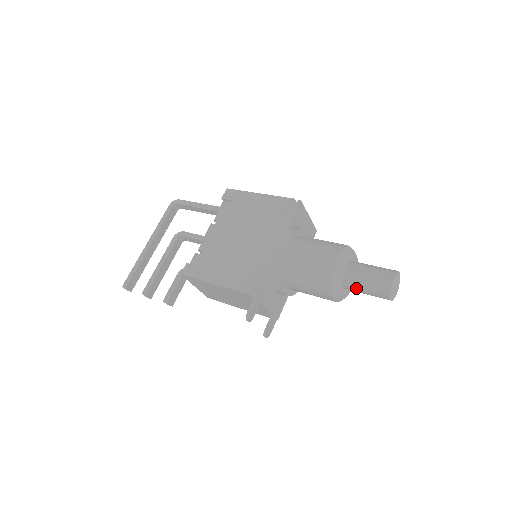
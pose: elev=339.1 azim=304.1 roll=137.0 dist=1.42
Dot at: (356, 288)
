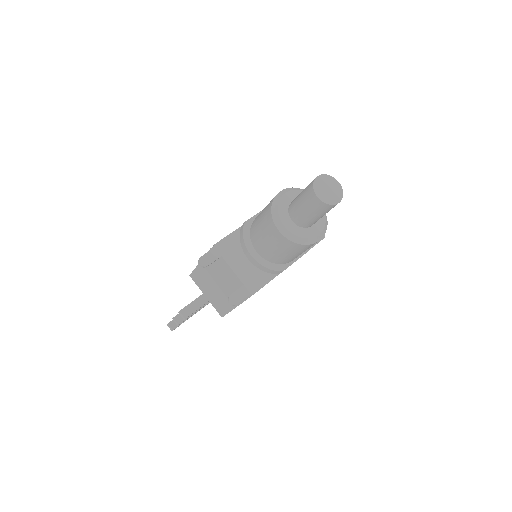
Dot at: (296, 210)
